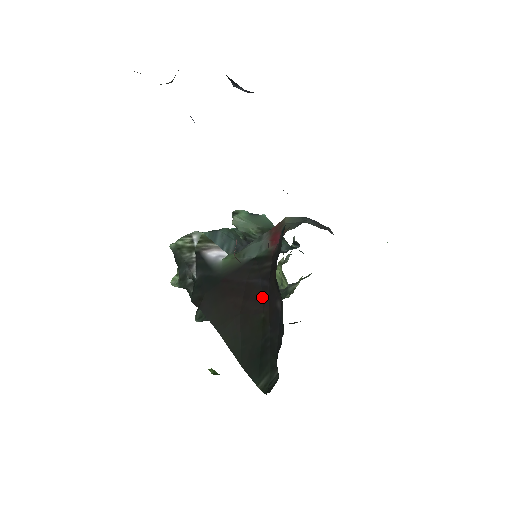
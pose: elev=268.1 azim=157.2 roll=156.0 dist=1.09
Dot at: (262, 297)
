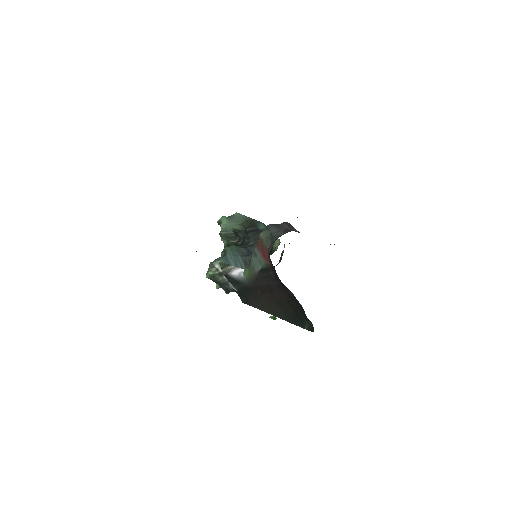
Dot at: (280, 290)
